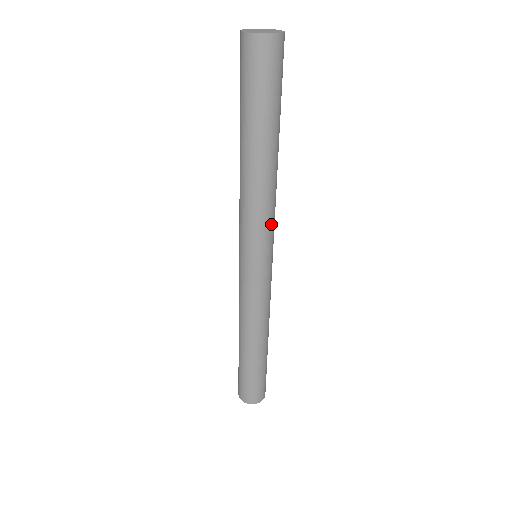
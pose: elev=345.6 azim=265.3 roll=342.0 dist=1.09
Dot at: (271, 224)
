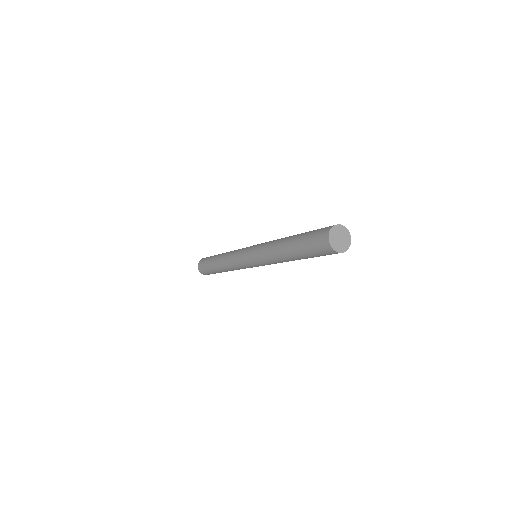
Dot at: occluded
